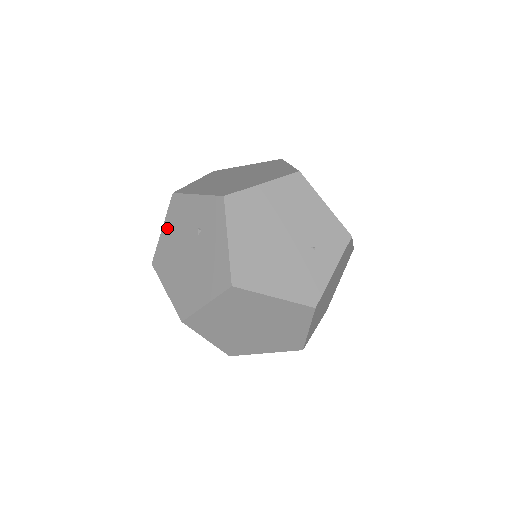
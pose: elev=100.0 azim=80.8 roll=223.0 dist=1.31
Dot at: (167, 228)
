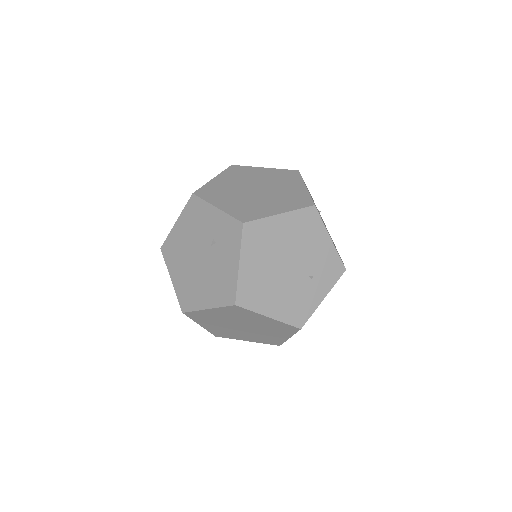
Dot at: (181, 224)
